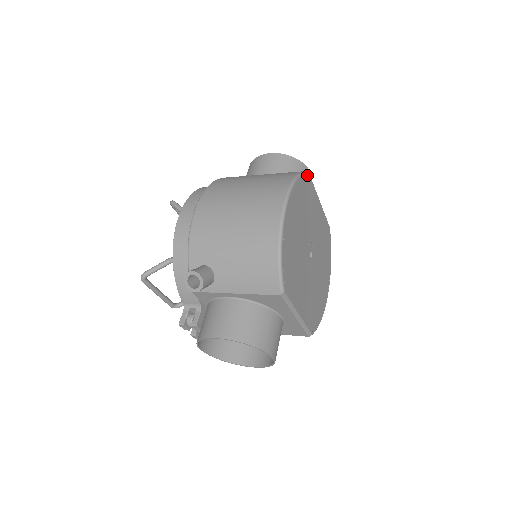
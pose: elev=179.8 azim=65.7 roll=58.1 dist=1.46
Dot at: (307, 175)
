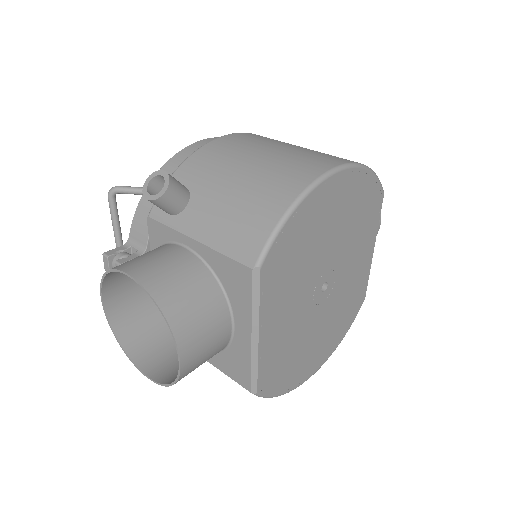
Dot at: (381, 190)
